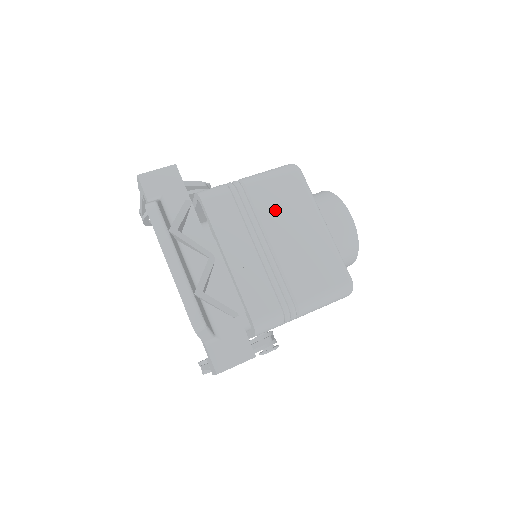
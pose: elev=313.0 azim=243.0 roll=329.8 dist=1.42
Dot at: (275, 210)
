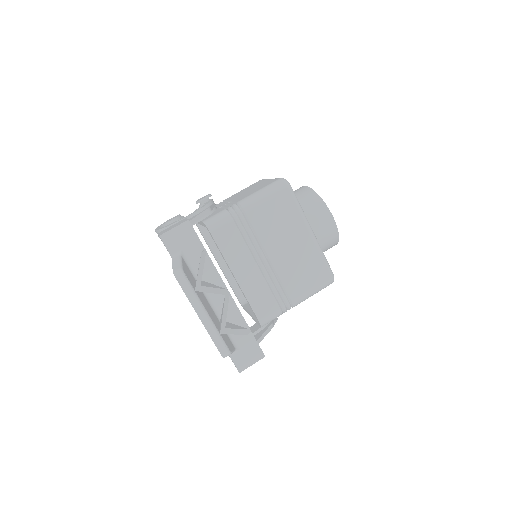
Dot at: (271, 229)
